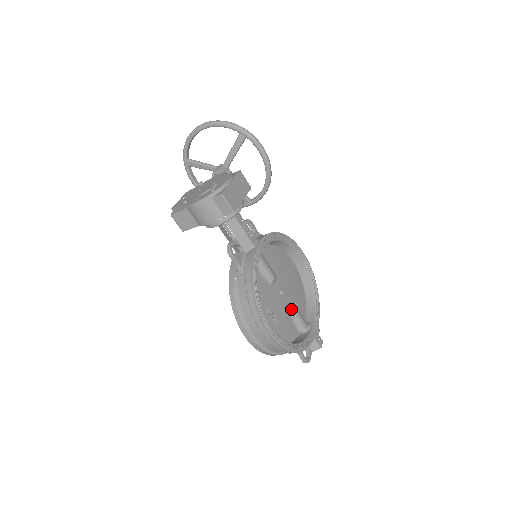
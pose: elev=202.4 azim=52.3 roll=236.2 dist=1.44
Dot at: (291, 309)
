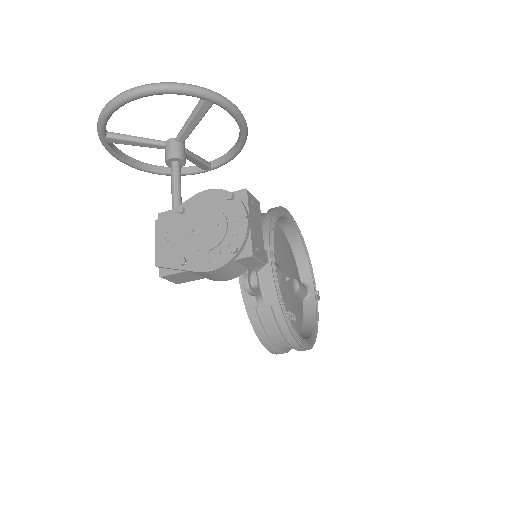
Dot at: (295, 287)
